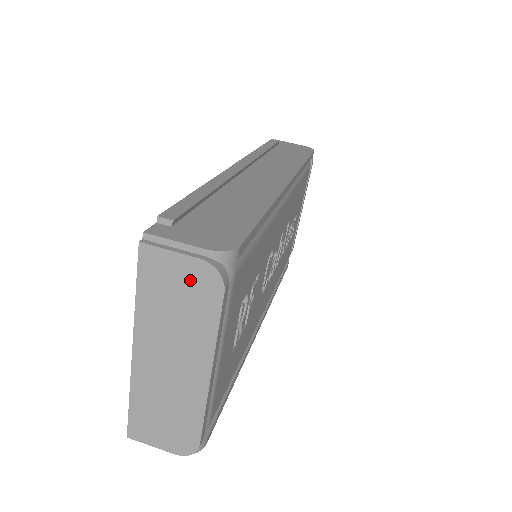
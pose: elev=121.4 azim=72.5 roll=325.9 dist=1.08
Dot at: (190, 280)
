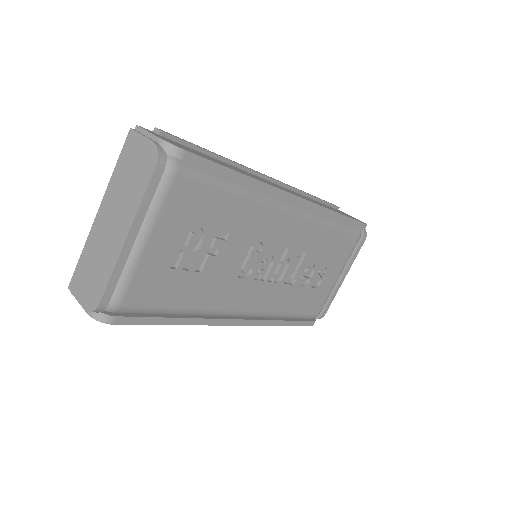
Dot at: (143, 157)
